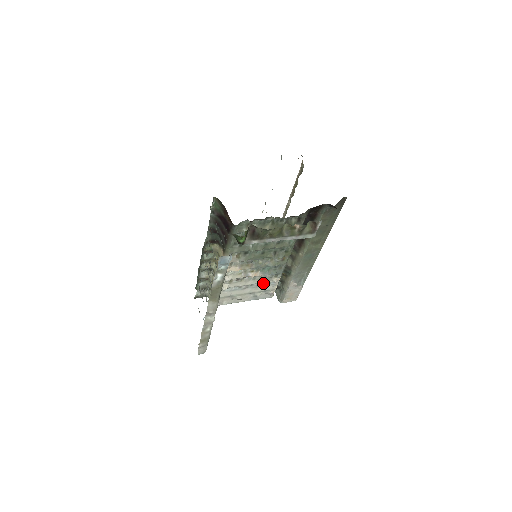
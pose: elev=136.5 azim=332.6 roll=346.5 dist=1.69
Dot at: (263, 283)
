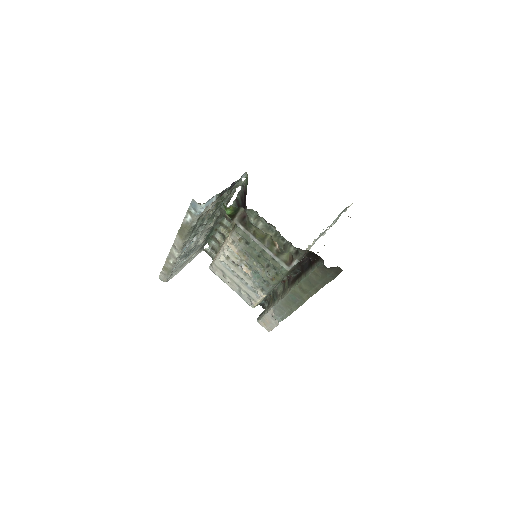
Dot at: (251, 286)
